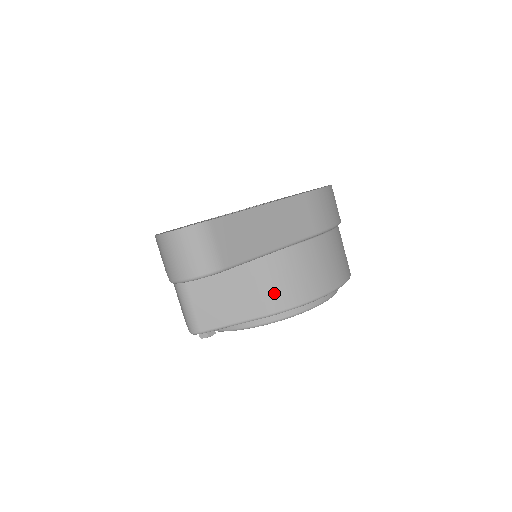
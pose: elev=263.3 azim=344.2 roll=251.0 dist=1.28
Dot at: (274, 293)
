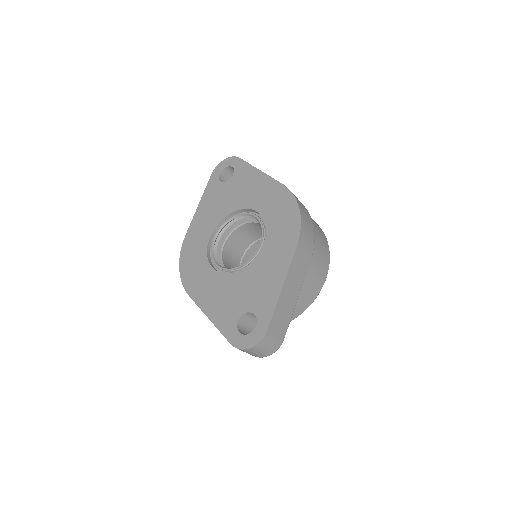
Dot at: (300, 305)
